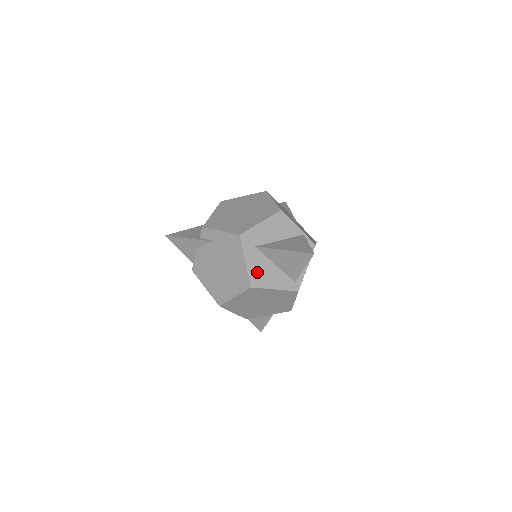
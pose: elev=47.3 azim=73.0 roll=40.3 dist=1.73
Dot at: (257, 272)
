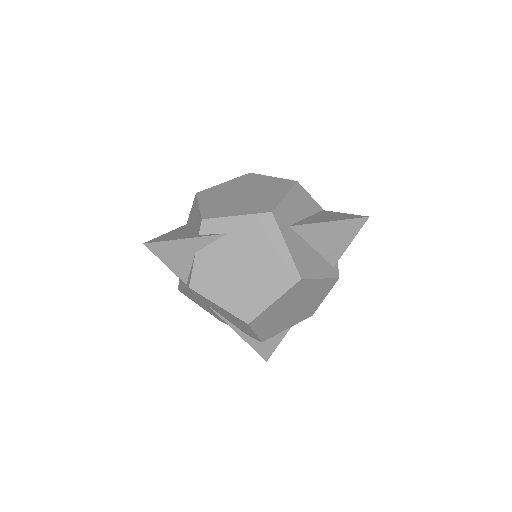
Dot at: (300, 258)
